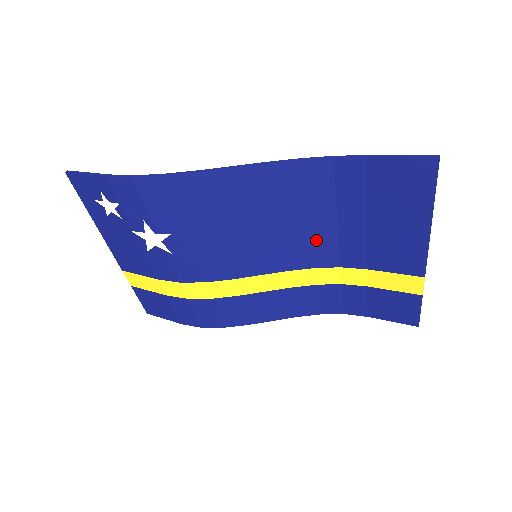
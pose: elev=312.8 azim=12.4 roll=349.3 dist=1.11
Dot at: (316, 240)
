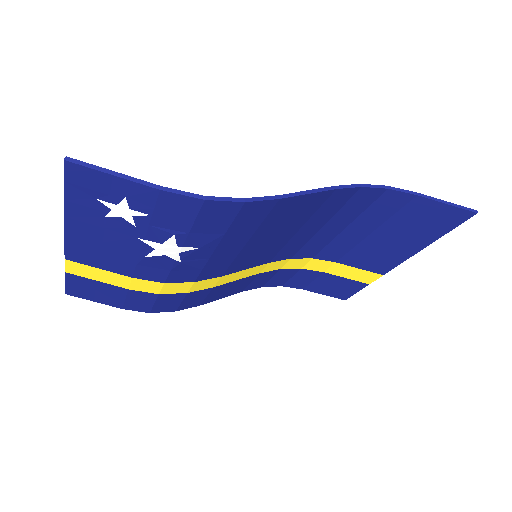
Dot at: (312, 241)
